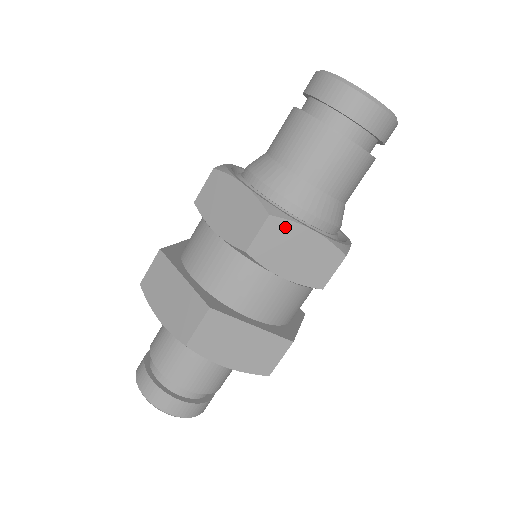
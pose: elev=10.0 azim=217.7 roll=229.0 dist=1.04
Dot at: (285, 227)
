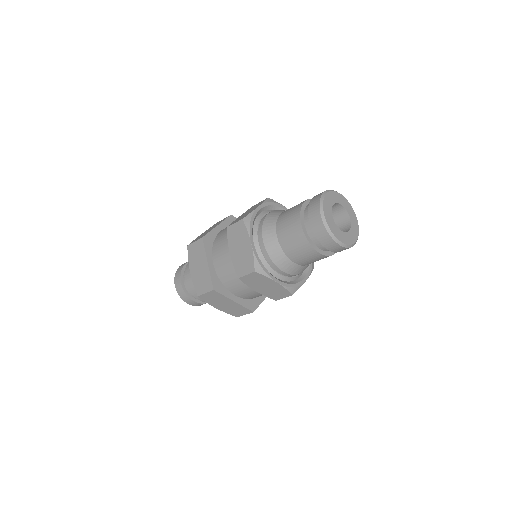
Dot at: (262, 277)
